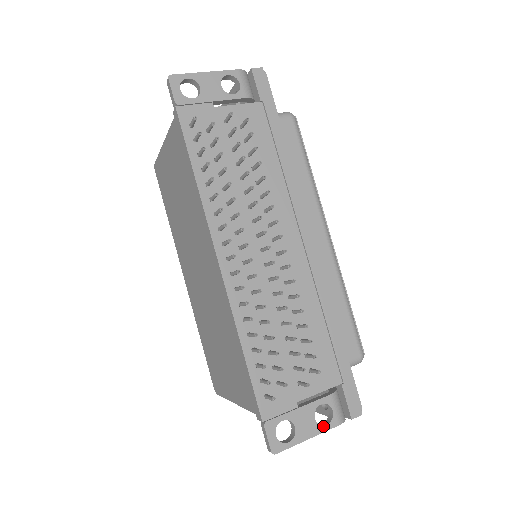
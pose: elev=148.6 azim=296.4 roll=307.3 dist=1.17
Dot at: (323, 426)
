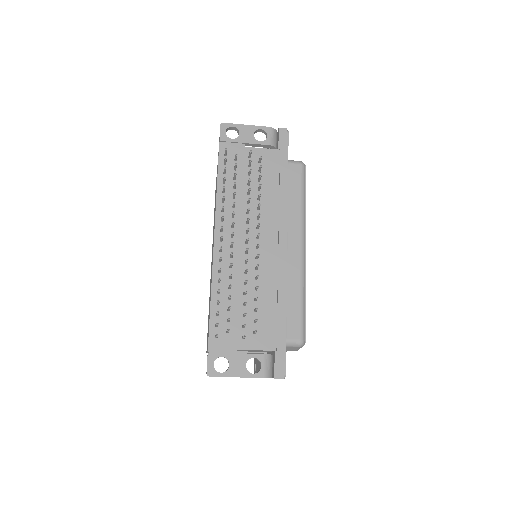
Dot at: (250, 373)
